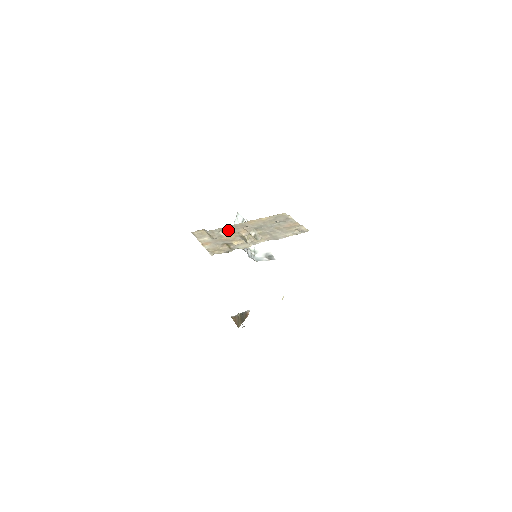
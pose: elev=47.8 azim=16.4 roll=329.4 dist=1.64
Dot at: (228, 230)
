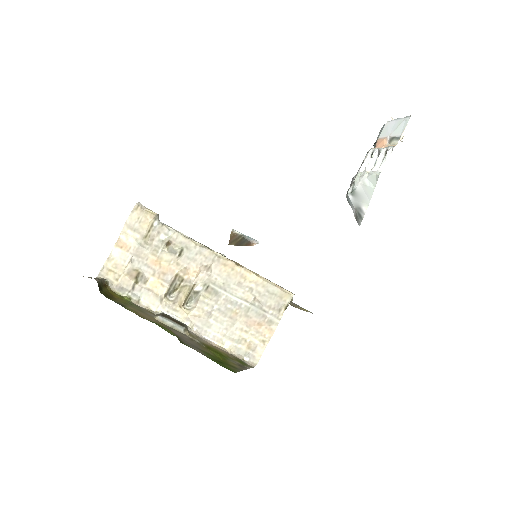
Dot at: (178, 250)
